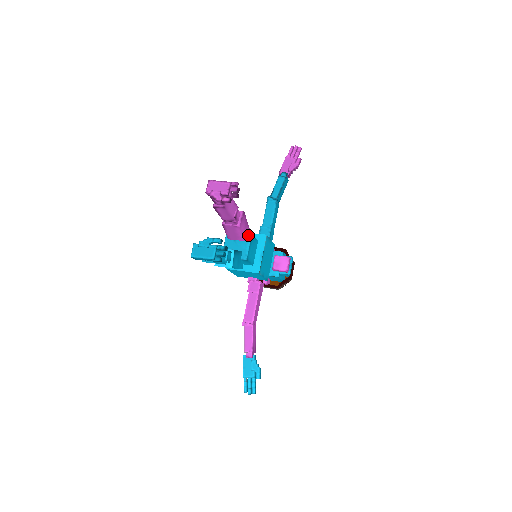
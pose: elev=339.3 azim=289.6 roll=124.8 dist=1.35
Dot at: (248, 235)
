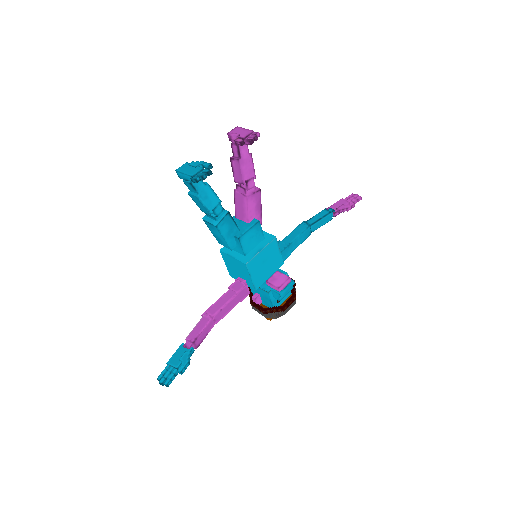
Dot at: (255, 220)
